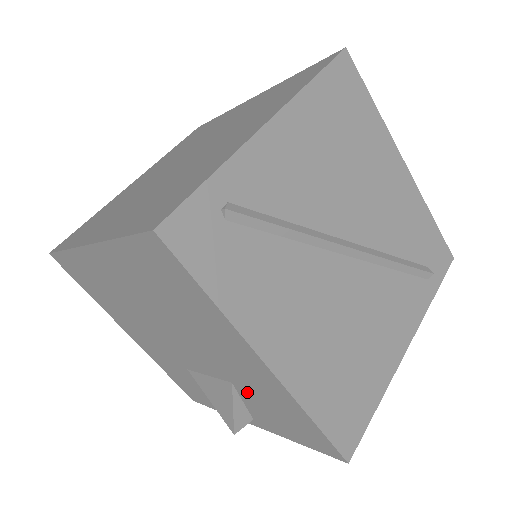
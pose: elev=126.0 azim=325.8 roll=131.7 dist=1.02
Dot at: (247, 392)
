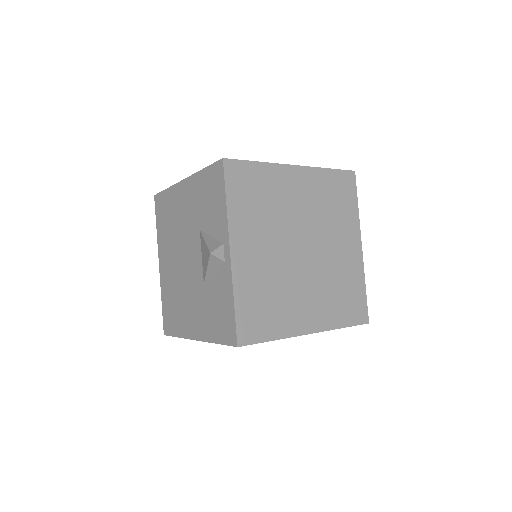
Dot at: (202, 219)
